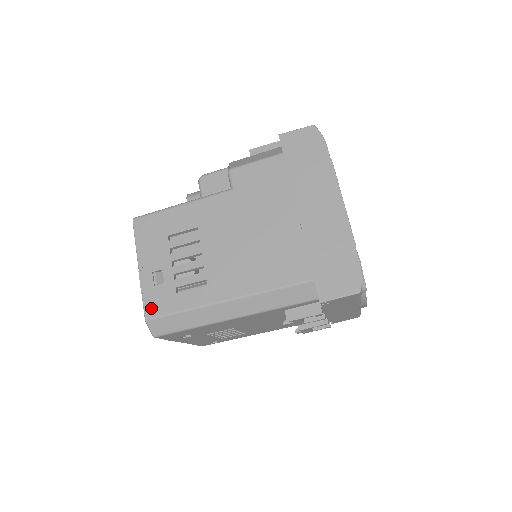
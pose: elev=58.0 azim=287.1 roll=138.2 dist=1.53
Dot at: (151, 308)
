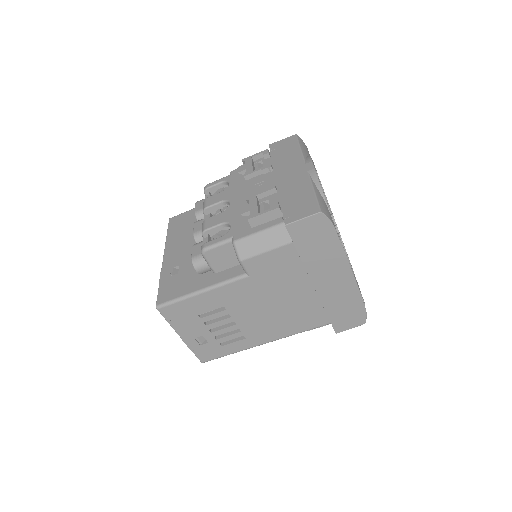
Dot at: (204, 357)
